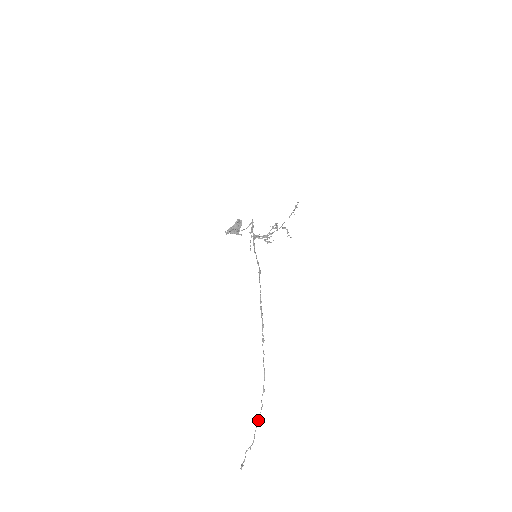
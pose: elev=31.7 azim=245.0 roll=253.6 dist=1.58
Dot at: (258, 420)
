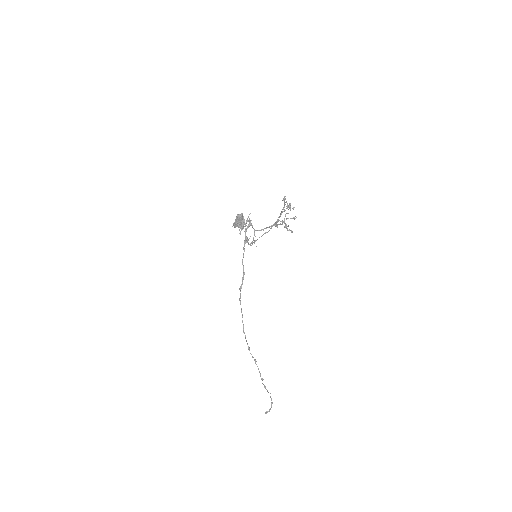
Dot at: occluded
